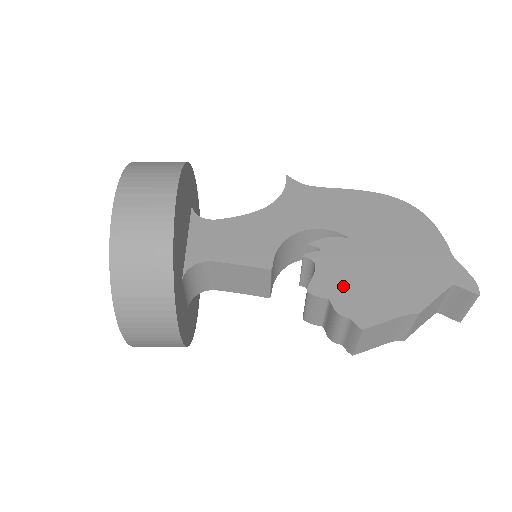
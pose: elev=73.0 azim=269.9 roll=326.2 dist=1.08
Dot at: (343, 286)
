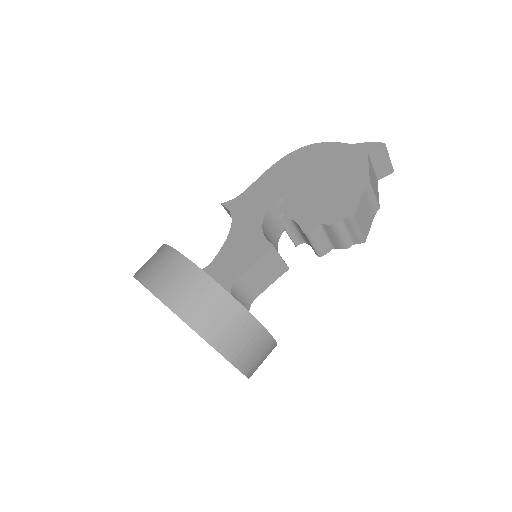
Dot at: (319, 212)
